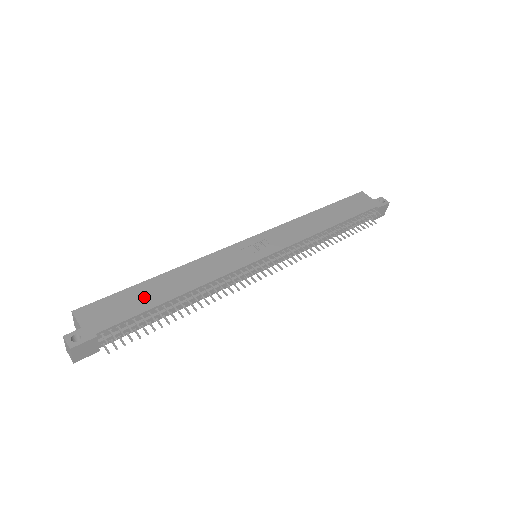
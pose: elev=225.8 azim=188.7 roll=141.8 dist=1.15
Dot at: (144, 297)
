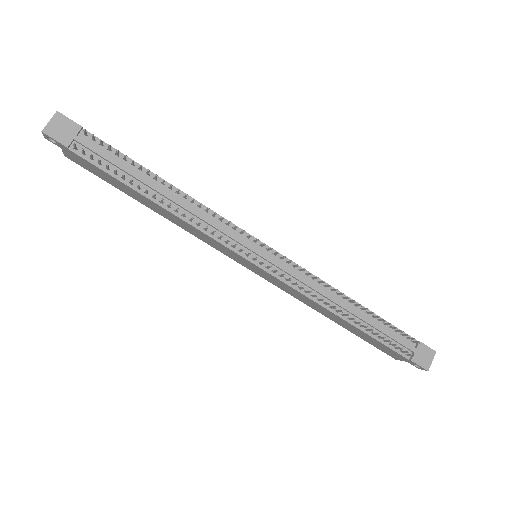
Dot at: occluded
